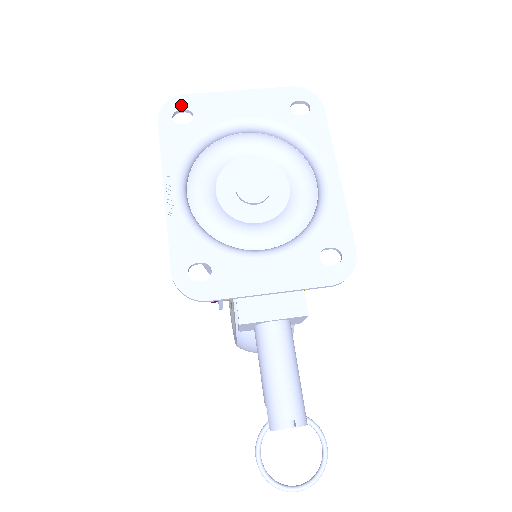
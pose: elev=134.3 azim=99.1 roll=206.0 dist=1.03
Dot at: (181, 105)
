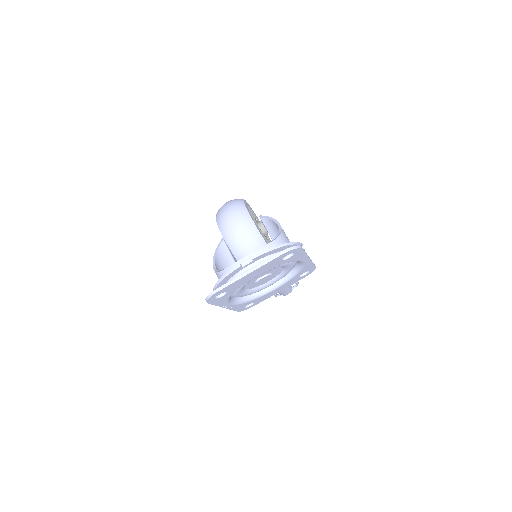
Dot at: occluded
